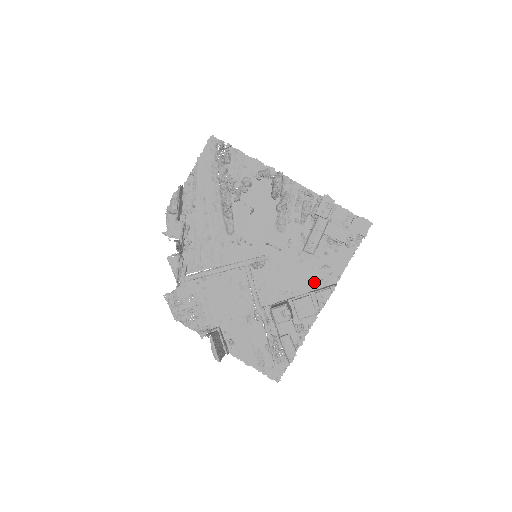
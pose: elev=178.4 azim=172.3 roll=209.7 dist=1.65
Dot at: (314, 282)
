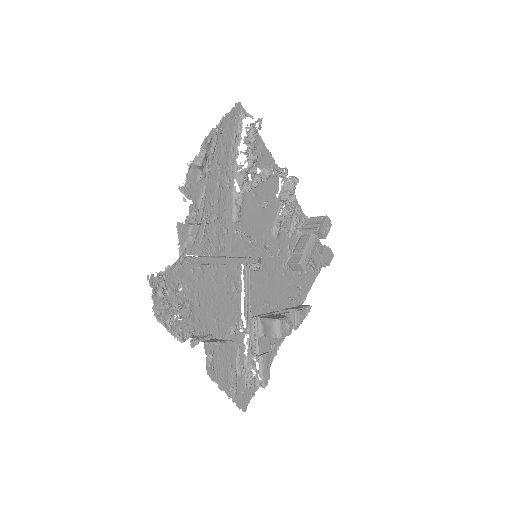
Dot at: (288, 299)
